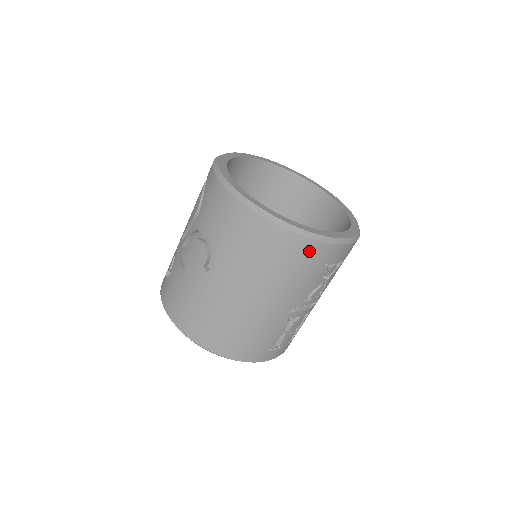
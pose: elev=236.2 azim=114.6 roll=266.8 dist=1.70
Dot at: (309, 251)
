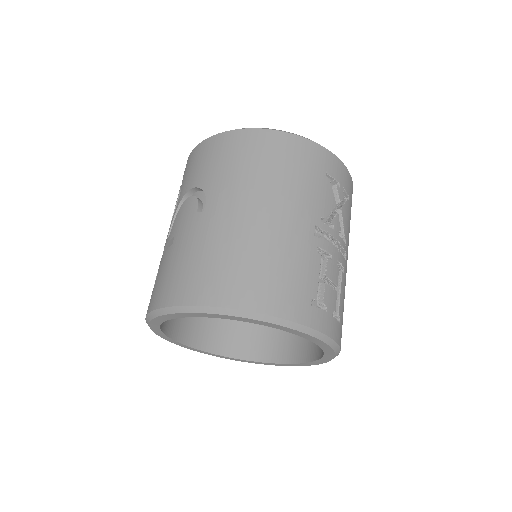
Dot at: (305, 151)
